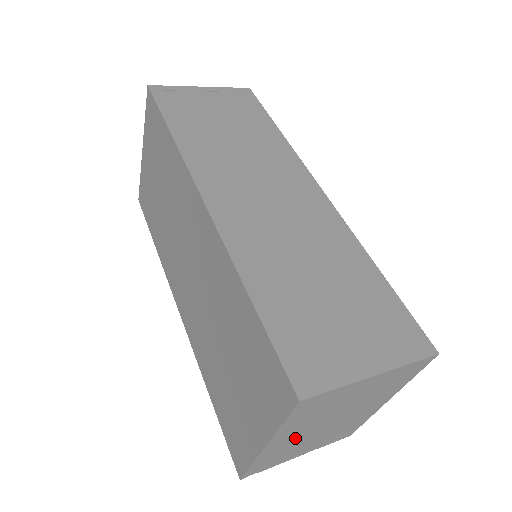
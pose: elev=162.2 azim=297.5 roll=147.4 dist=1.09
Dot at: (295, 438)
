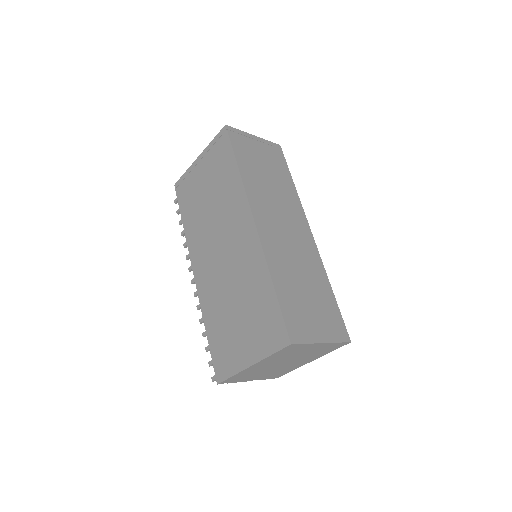
Dot at: (264, 366)
